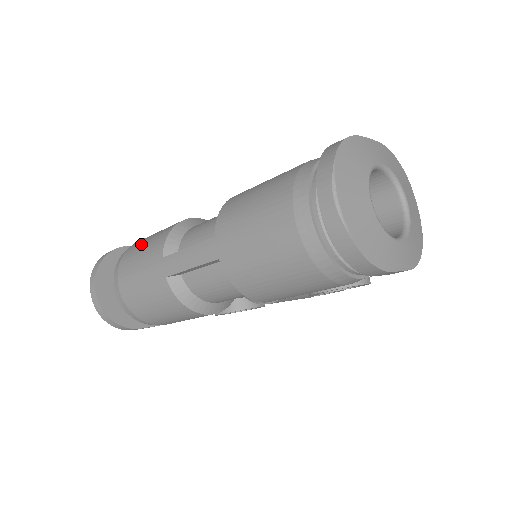
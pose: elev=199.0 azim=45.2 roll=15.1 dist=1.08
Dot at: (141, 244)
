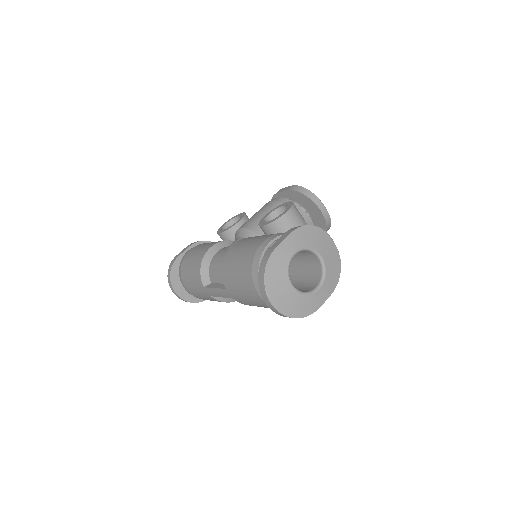
Dot at: (187, 269)
